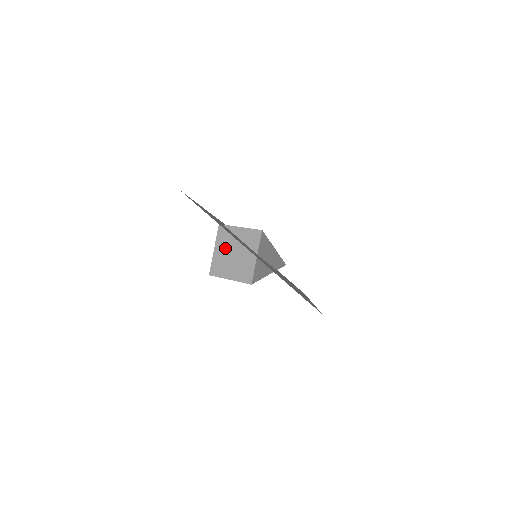
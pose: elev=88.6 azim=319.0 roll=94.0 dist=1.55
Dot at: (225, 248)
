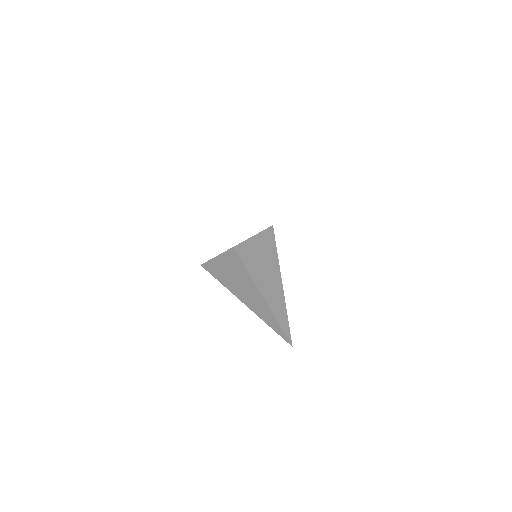
Dot at: occluded
